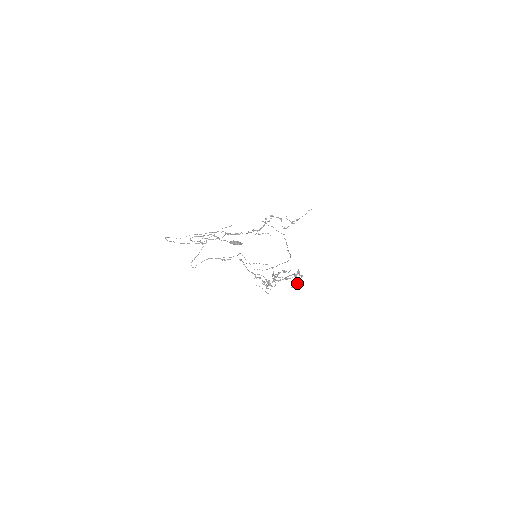
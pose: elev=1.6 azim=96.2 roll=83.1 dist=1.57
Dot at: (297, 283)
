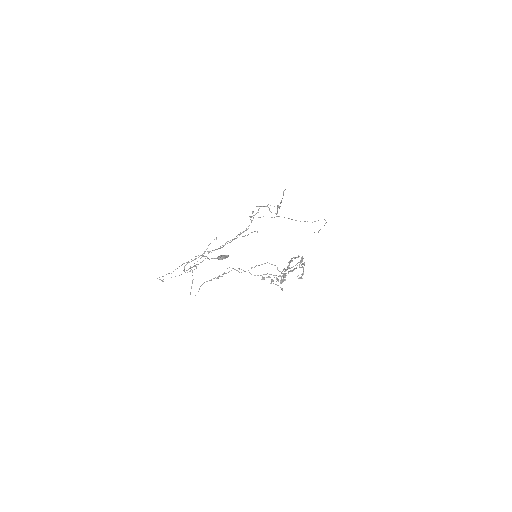
Dot at: (302, 273)
